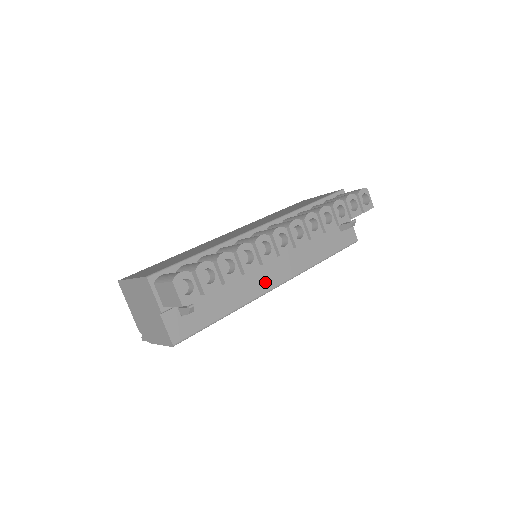
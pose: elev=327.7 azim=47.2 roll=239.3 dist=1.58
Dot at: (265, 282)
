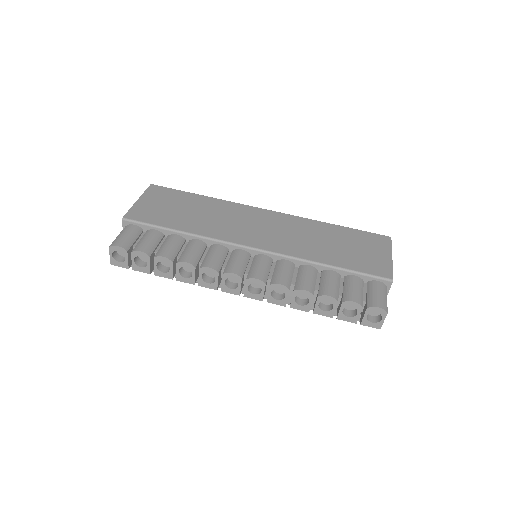
Dot at: occluded
